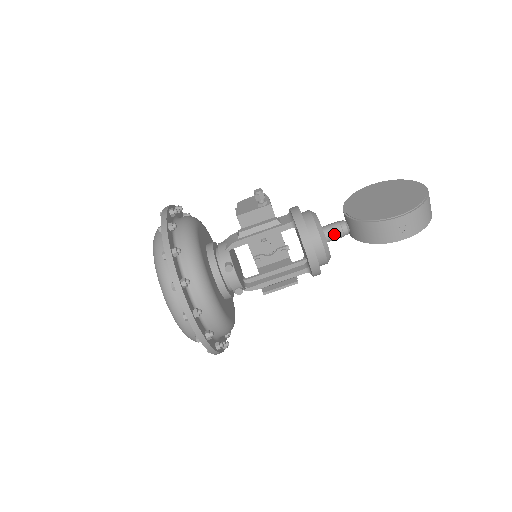
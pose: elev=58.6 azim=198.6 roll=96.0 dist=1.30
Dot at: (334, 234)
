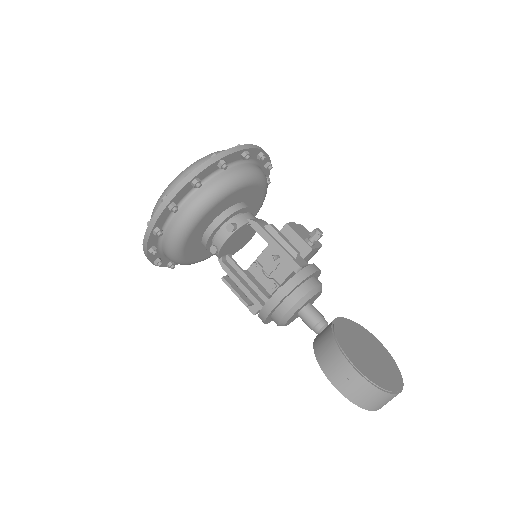
Dot at: (309, 318)
